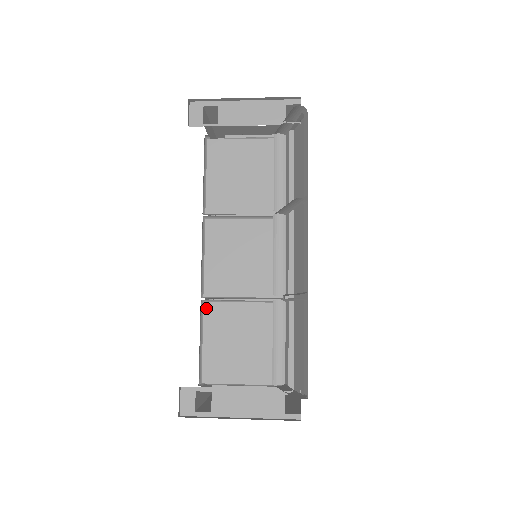
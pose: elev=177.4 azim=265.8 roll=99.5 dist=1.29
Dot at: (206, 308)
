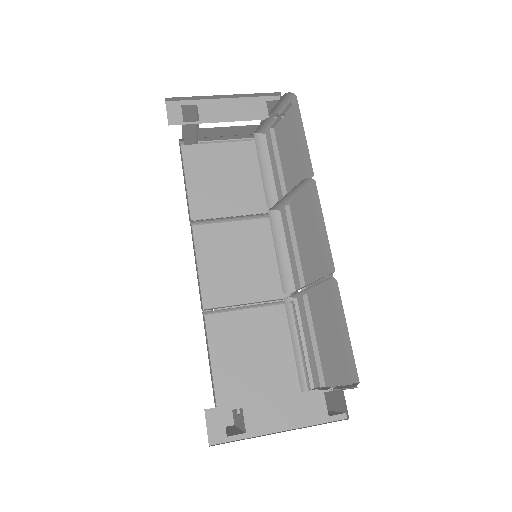
Dot at: (208, 321)
